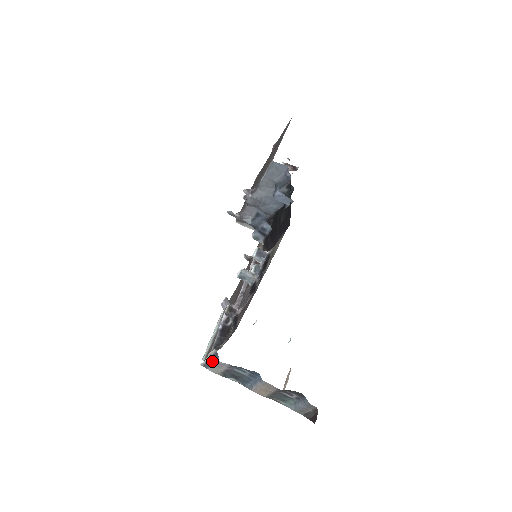
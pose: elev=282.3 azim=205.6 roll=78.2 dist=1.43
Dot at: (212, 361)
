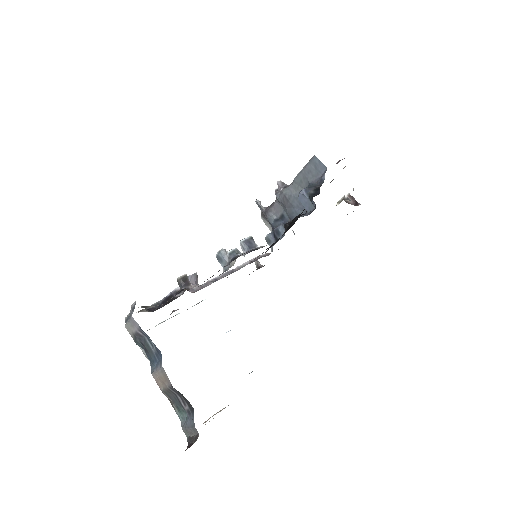
Dot at: (130, 315)
